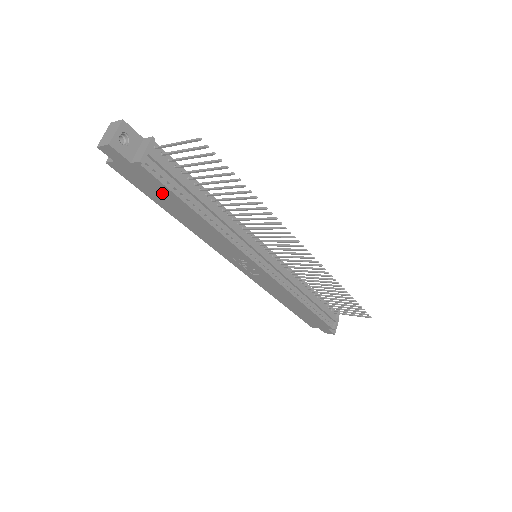
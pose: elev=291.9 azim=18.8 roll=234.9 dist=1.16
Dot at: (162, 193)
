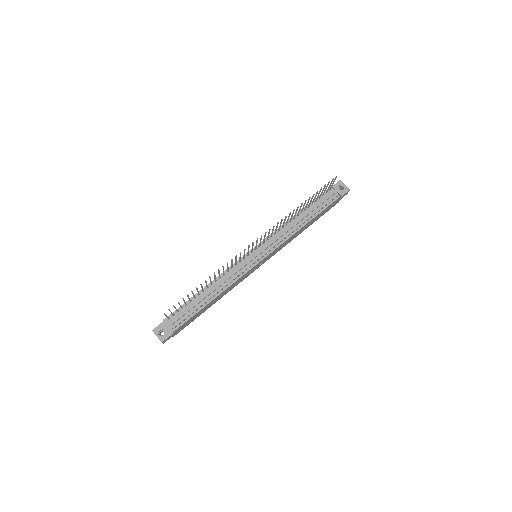
Dot at: occluded
